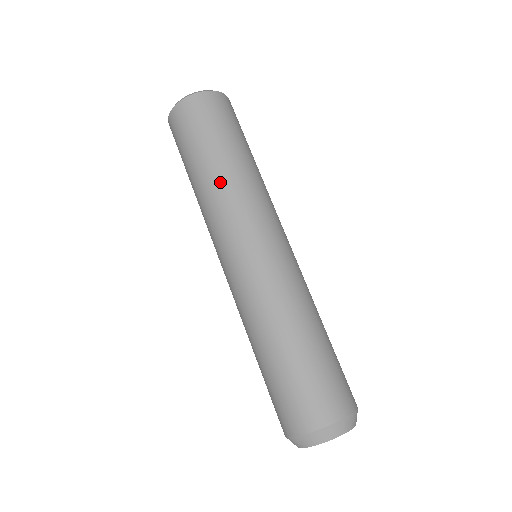
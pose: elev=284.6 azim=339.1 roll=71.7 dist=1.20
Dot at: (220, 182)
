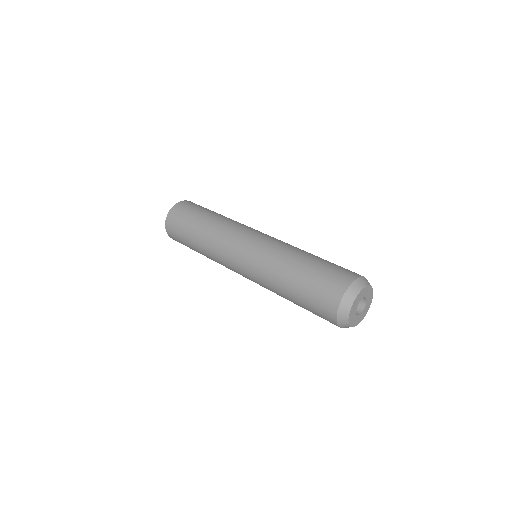
Dot at: (217, 222)
